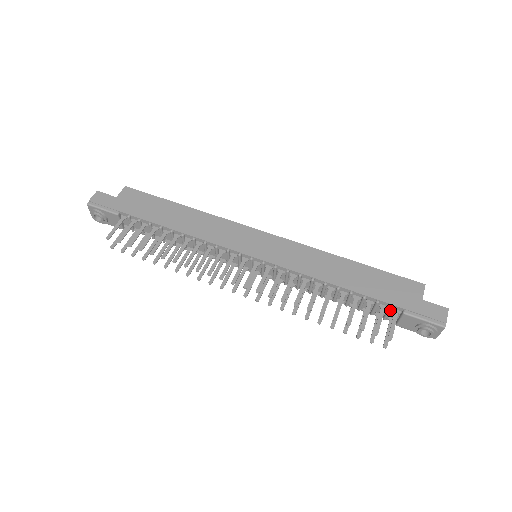
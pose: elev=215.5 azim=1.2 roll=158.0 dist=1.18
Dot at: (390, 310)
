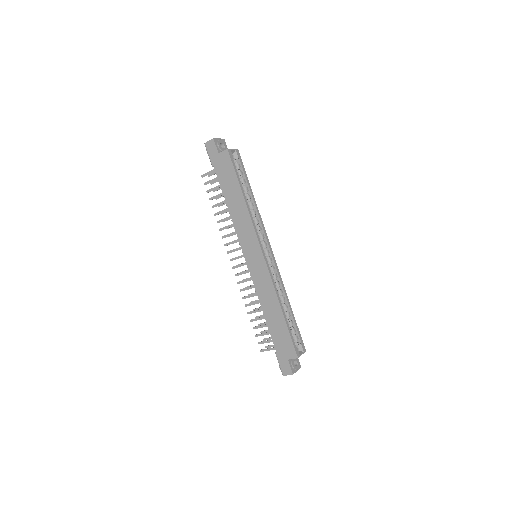
Dot at: occluded
